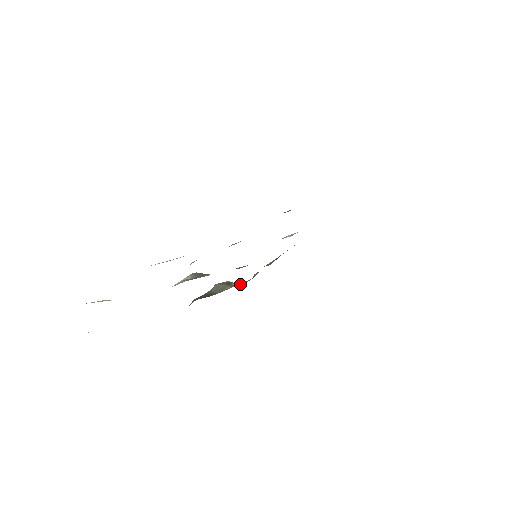
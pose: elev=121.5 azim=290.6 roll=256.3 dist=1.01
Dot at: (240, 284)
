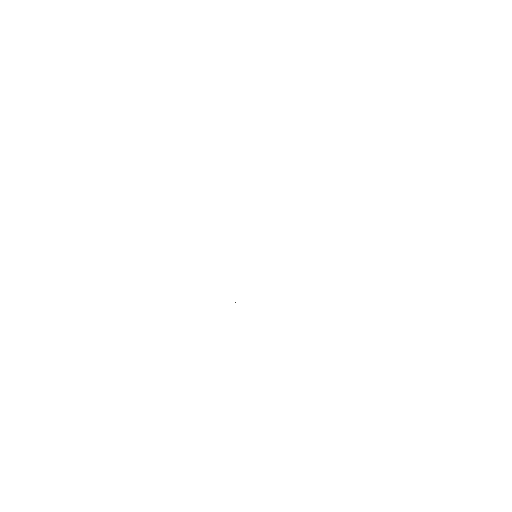
Dot at: occluded
